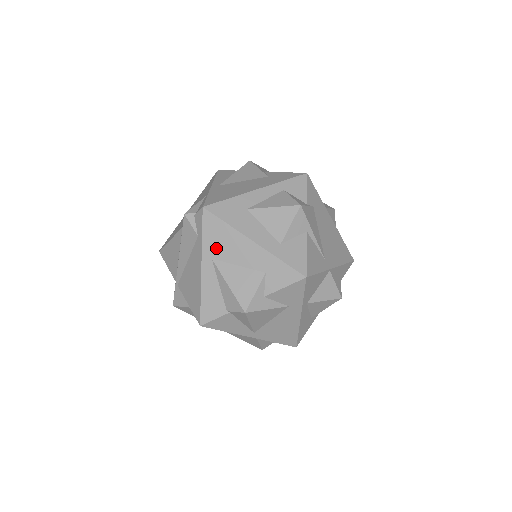
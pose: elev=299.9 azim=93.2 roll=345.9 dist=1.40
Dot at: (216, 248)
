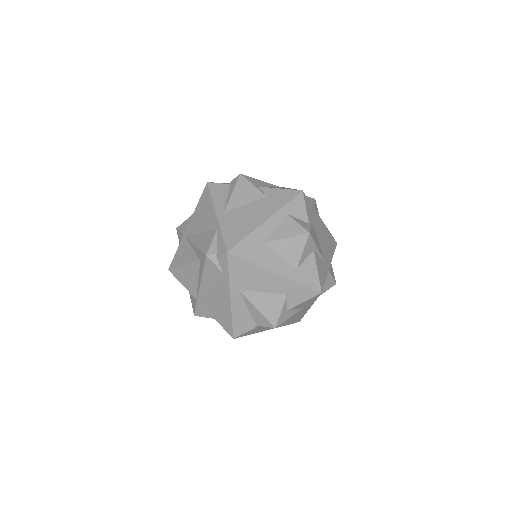
Dot at: (242, 282)
